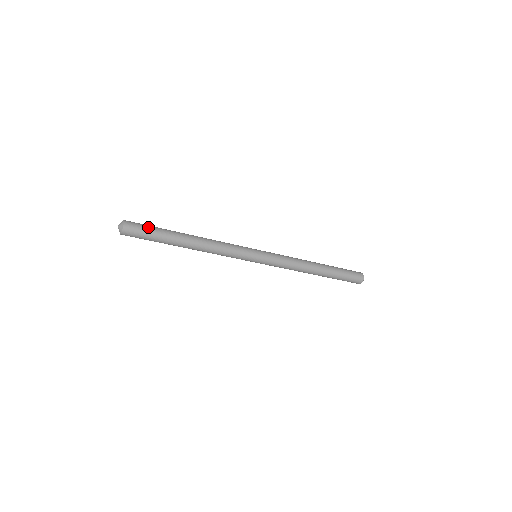
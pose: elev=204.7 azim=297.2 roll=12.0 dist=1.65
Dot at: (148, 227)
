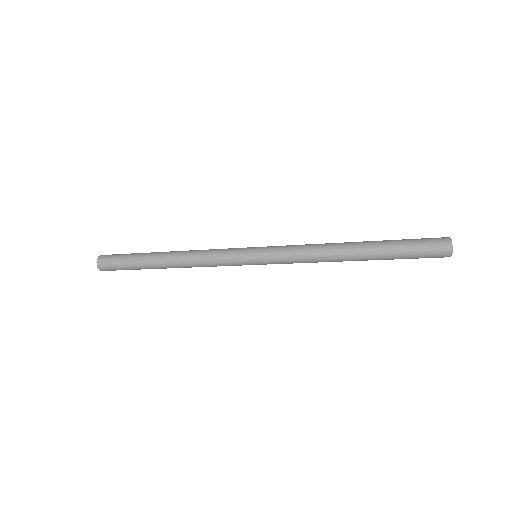
Dot at: (122, 255)
